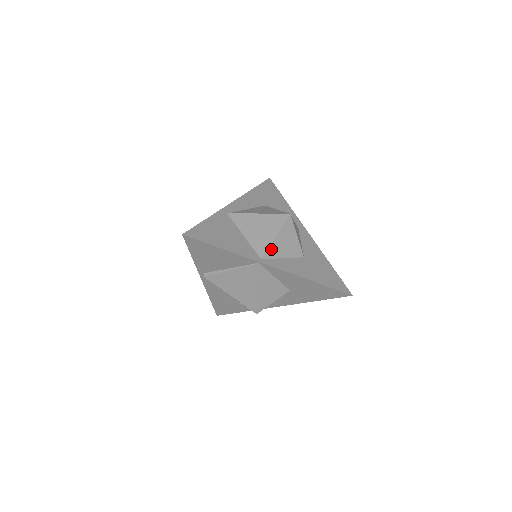
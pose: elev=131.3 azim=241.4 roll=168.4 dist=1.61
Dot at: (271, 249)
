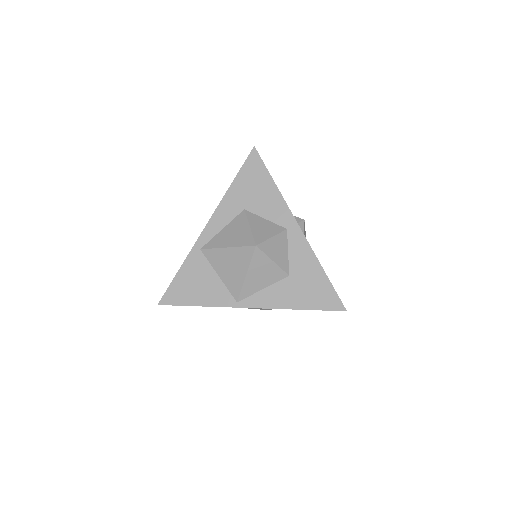
Dot at: (245, 289)
